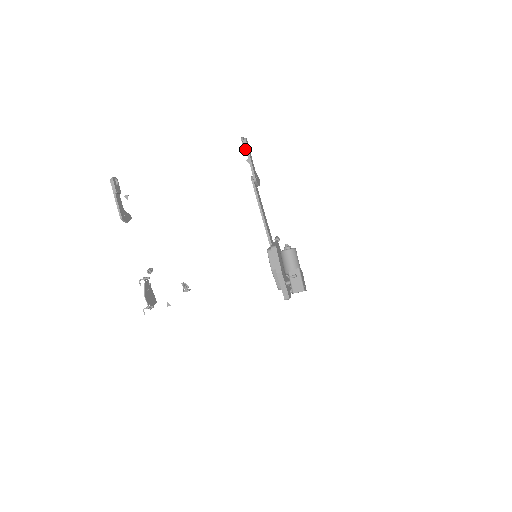
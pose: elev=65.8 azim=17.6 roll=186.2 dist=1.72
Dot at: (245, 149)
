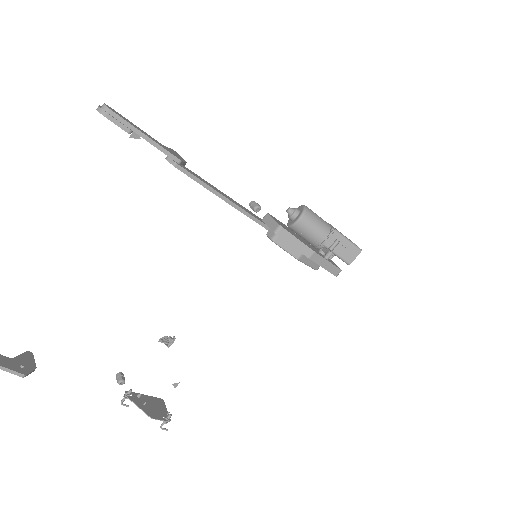
Dot at: (122, 125)
